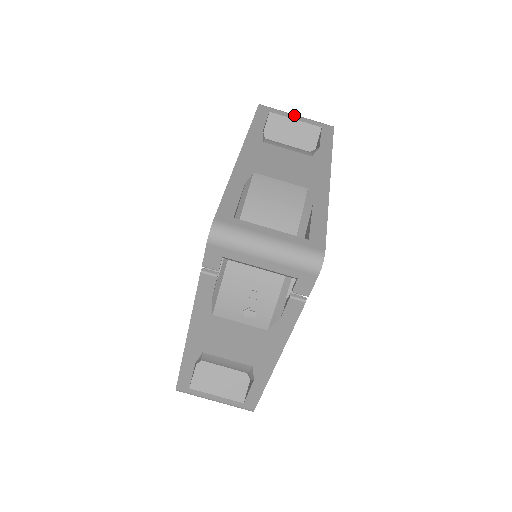
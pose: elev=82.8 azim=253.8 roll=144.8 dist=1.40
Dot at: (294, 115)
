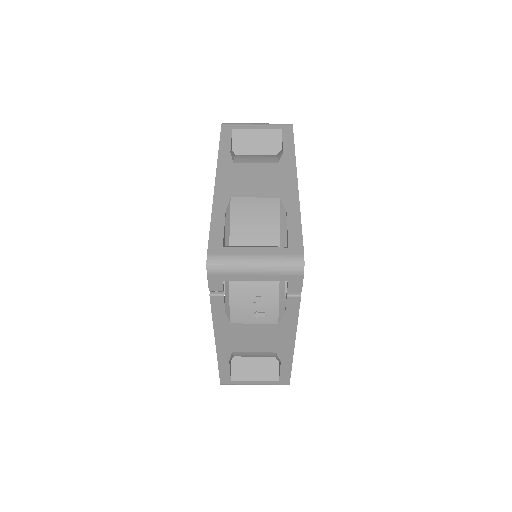
Dot at: (255, 124)
